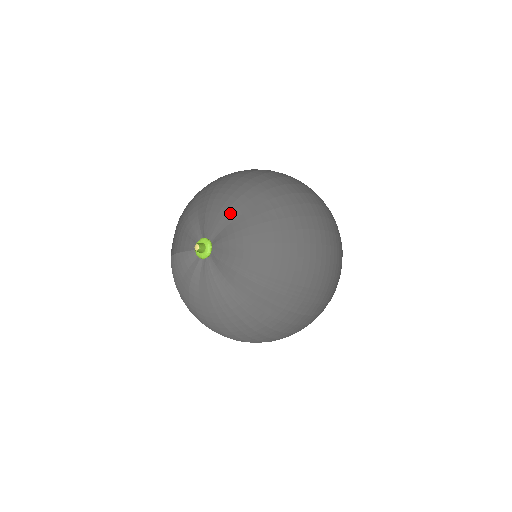
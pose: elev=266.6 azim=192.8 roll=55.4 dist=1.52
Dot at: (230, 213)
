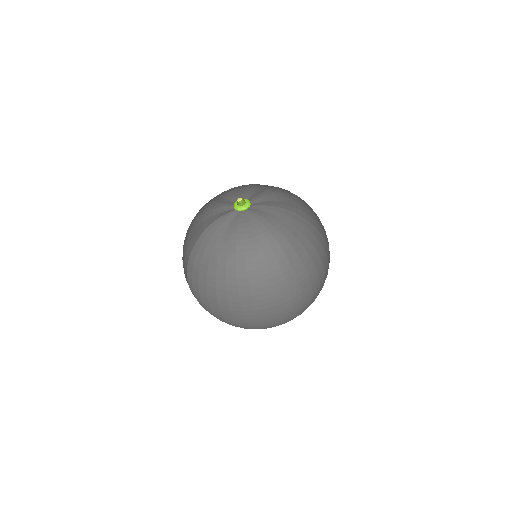
Dot at: (253, 187)
